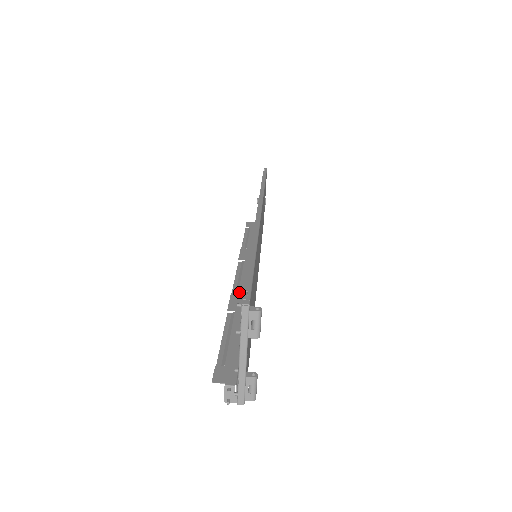
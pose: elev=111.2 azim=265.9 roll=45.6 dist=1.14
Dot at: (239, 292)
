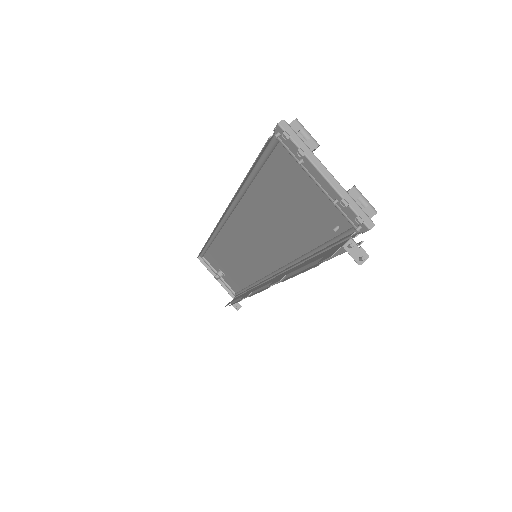
Dot at: (273, 281)
